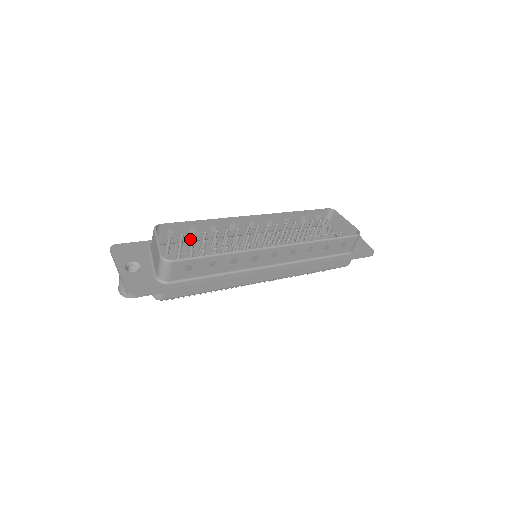
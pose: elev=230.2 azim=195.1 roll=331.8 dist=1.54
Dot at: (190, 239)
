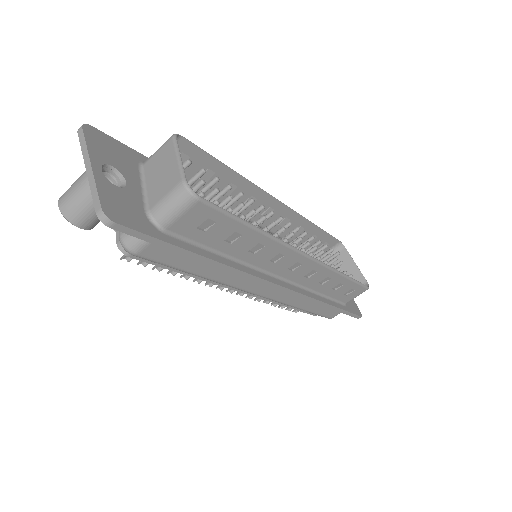
Dot at: occluded
